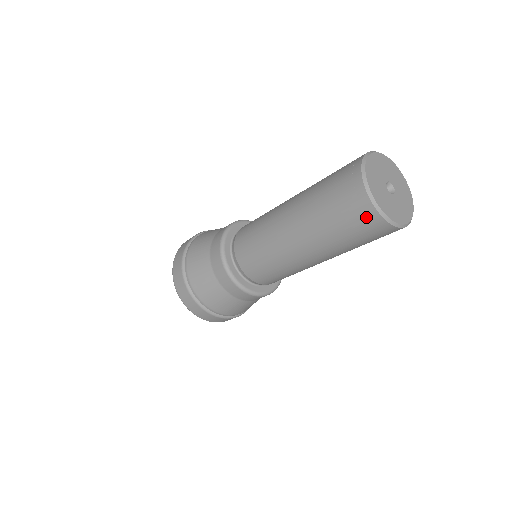
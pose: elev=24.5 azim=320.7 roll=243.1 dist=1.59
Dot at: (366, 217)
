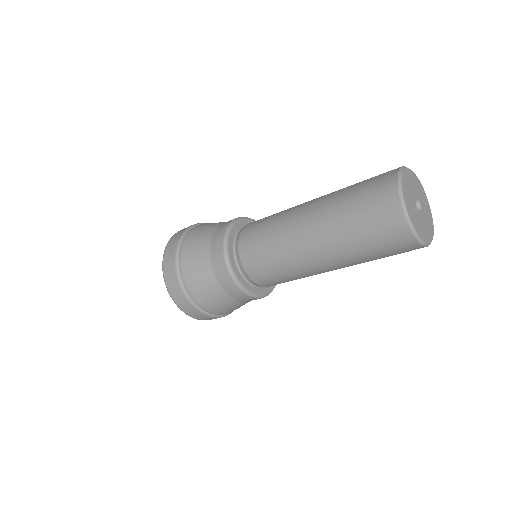
Dot at: (385, 196)
